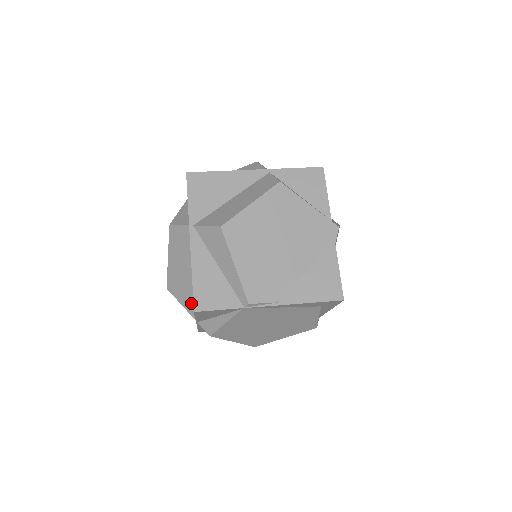
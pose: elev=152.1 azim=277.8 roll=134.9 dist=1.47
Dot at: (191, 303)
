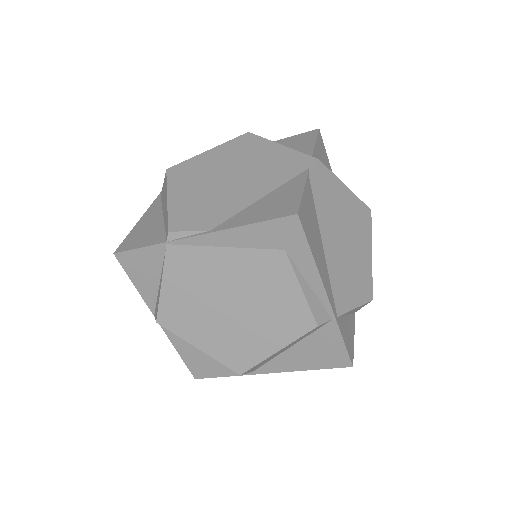
Dot at: occluded
